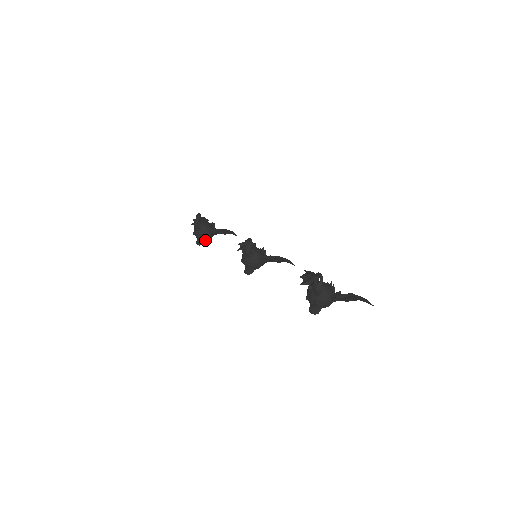
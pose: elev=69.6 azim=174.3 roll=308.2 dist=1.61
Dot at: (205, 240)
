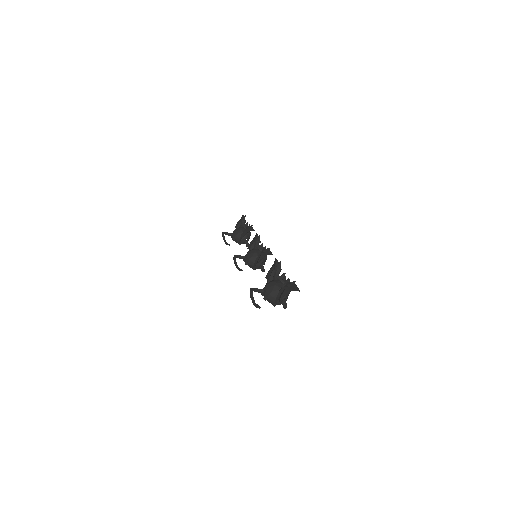
Dot at: occluded
